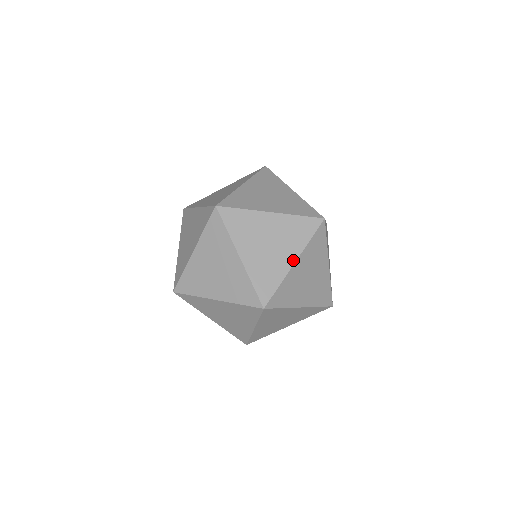
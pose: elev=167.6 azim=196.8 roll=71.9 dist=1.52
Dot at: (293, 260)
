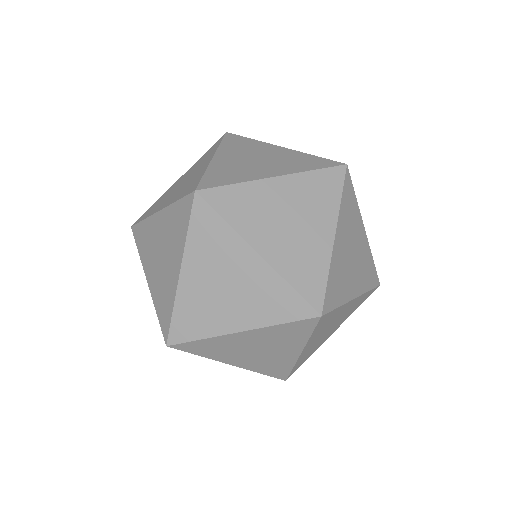
Dot at: (239, 328)
